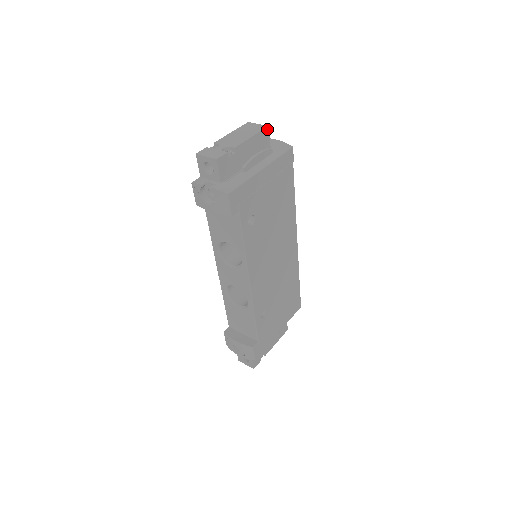
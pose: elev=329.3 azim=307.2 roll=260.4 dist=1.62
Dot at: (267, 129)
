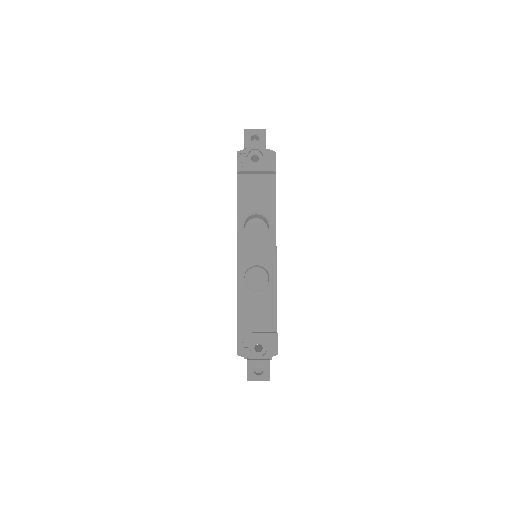
Dot at: occluded
